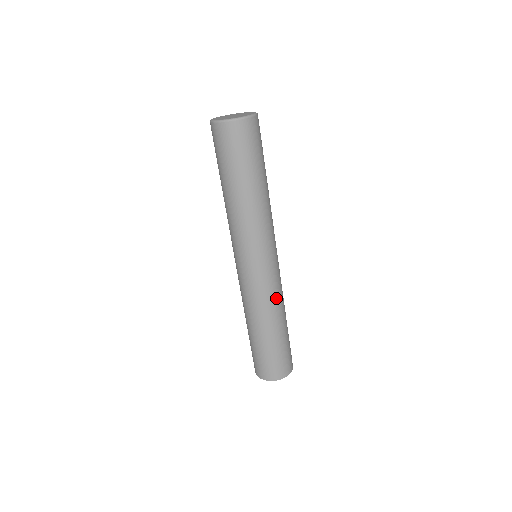
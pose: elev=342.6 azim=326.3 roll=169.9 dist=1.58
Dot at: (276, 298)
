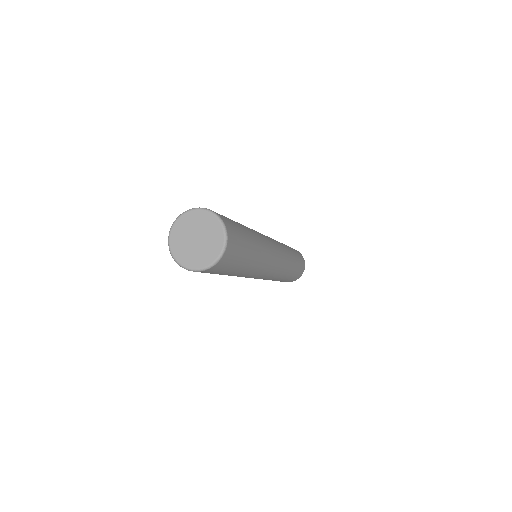
Dot at: (287, 258)
